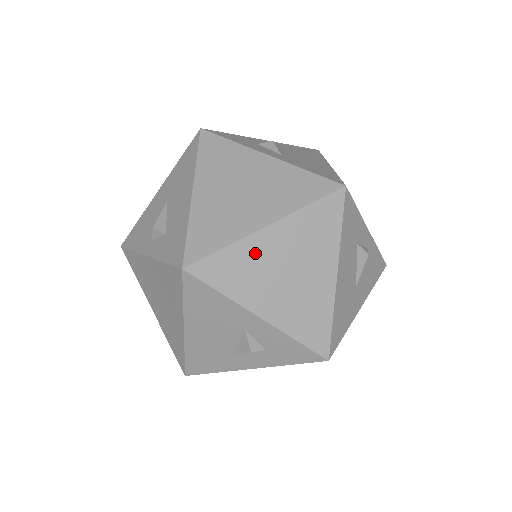
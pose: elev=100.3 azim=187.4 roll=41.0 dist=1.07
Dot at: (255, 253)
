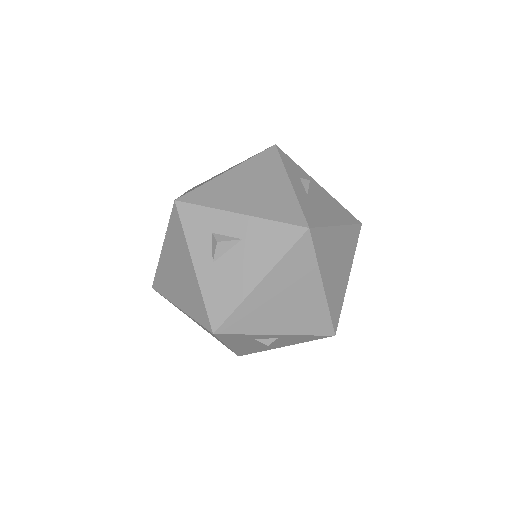
Dot at: occluded
